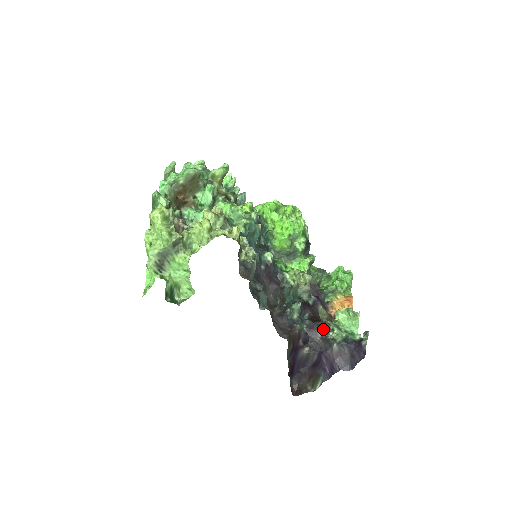
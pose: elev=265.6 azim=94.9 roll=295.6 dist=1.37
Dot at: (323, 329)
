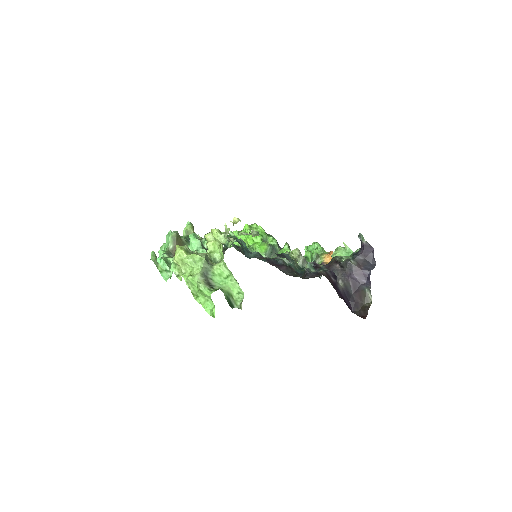
Dot at: (336, 261)
